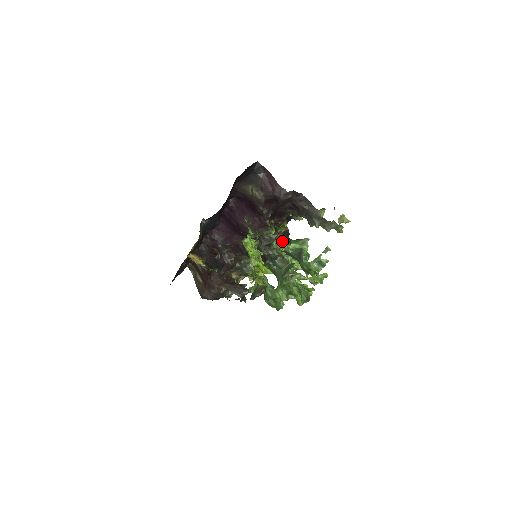
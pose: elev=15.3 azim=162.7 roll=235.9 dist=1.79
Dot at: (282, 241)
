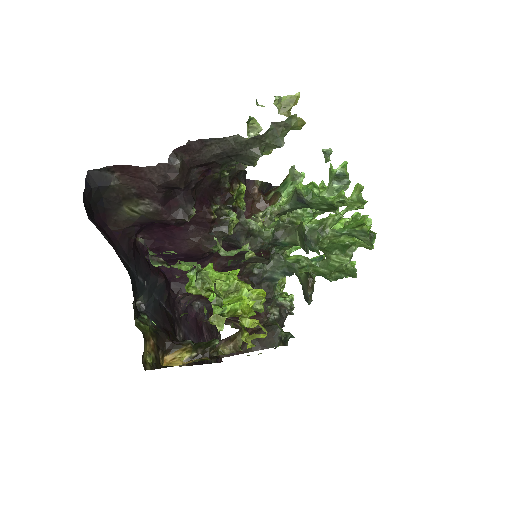
Dot at: (268, 203)
